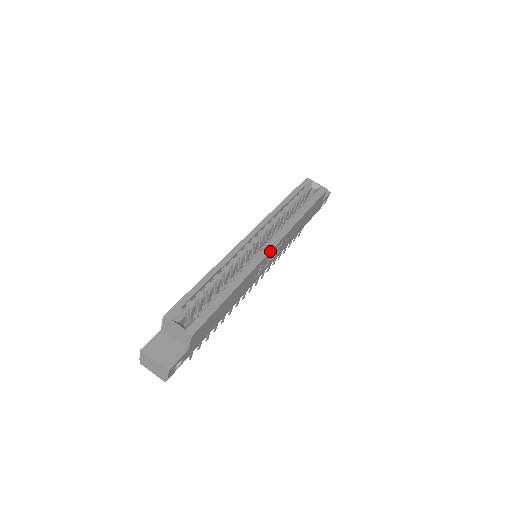
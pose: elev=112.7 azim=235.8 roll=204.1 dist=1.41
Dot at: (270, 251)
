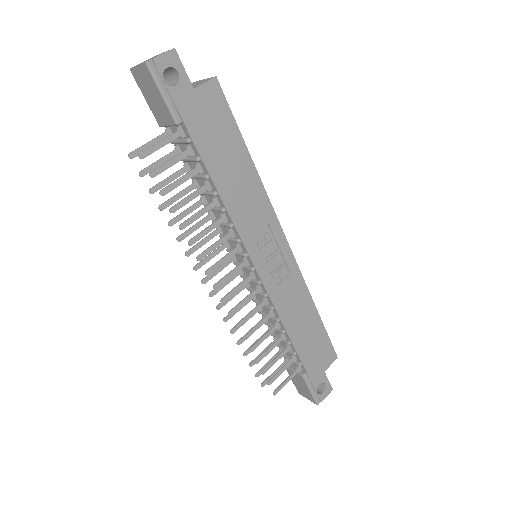
Dot at: (285, 236)
